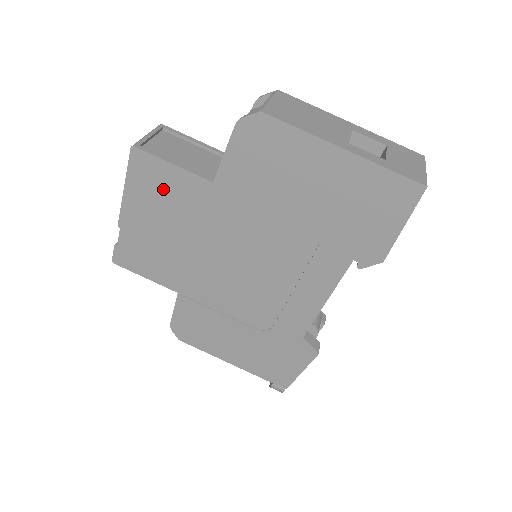
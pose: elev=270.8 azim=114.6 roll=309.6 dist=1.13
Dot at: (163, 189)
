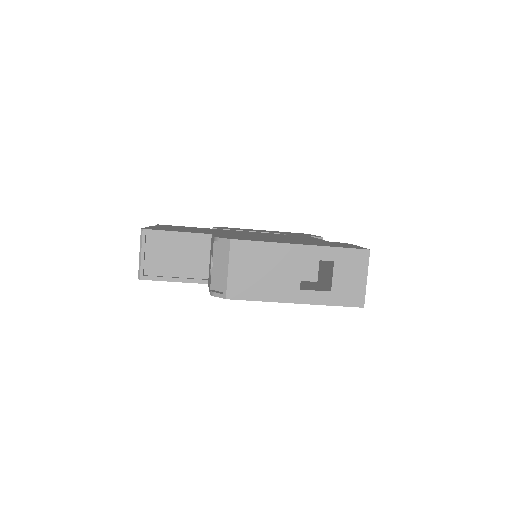
Dot at: occluded
